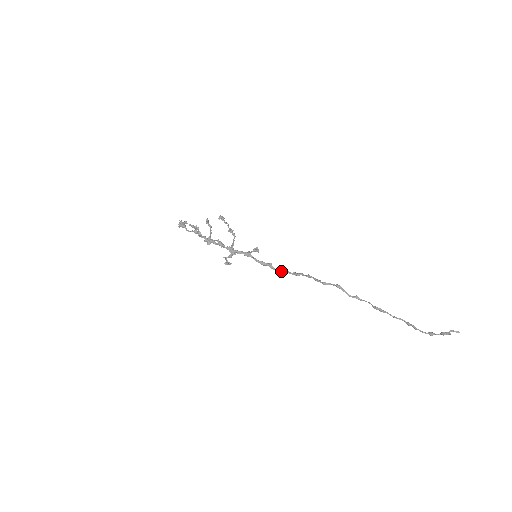
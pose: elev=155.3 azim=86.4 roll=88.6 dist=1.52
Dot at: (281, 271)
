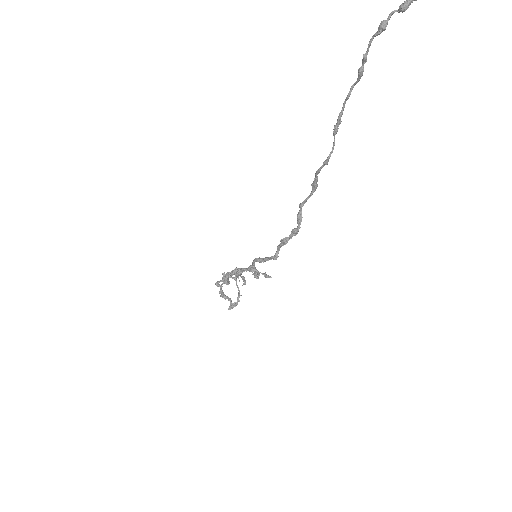
Dot at: (272, 257)
